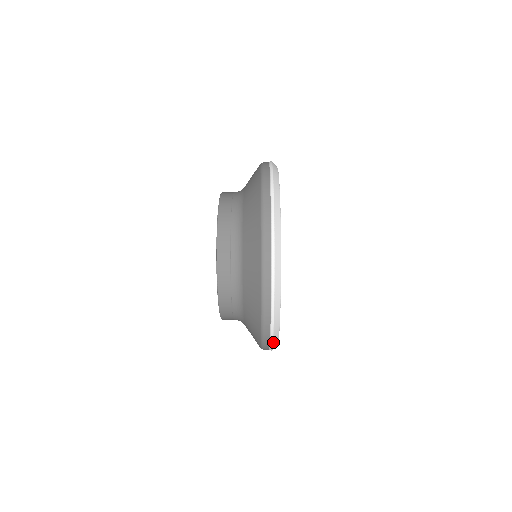
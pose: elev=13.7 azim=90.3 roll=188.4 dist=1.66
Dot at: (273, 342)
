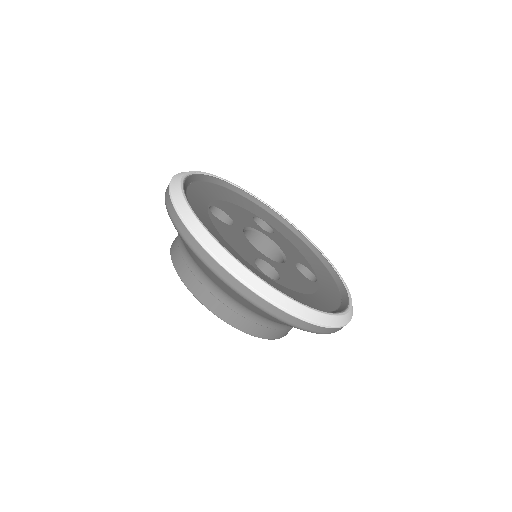
Dot at: (172, 193)
